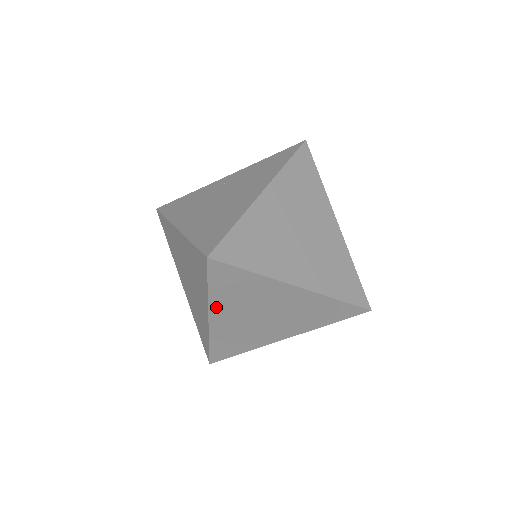
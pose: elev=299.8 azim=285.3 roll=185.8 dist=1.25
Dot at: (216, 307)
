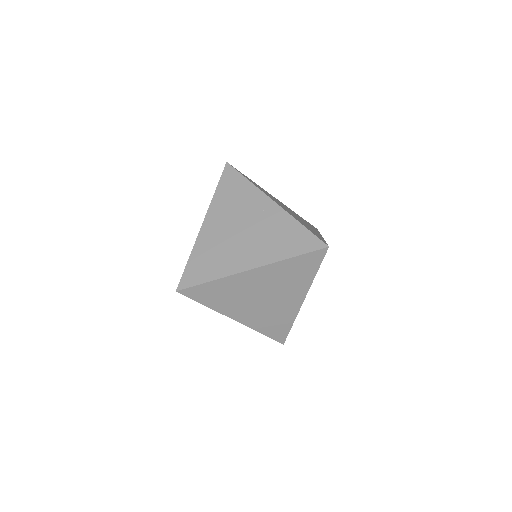
Dot at: occluded
